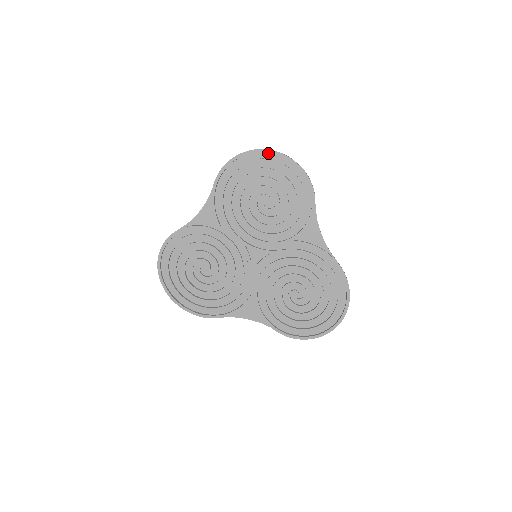
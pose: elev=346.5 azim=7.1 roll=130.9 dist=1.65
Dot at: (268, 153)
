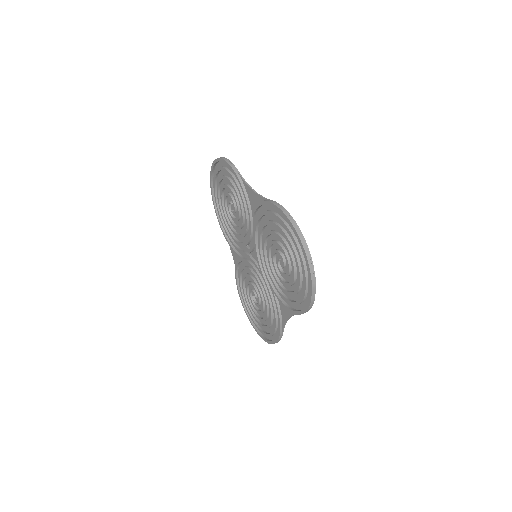
Dot at: (308, 259)
